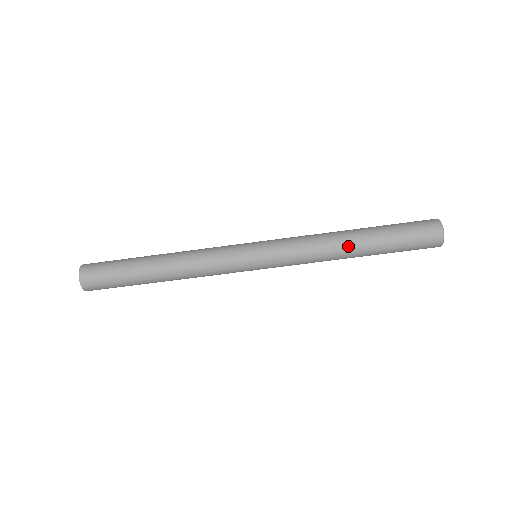
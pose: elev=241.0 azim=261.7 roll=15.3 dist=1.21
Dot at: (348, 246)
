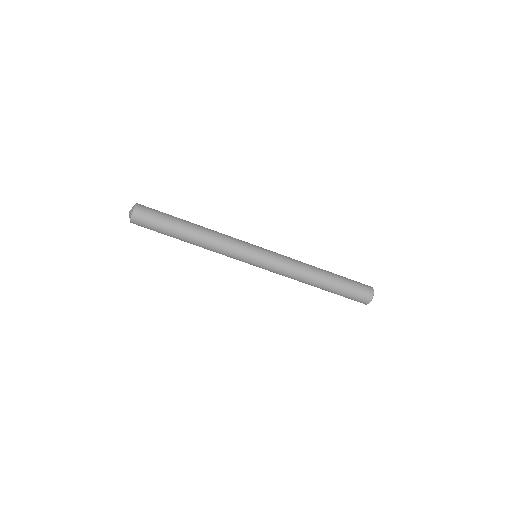
Dot at: (316, 277)
